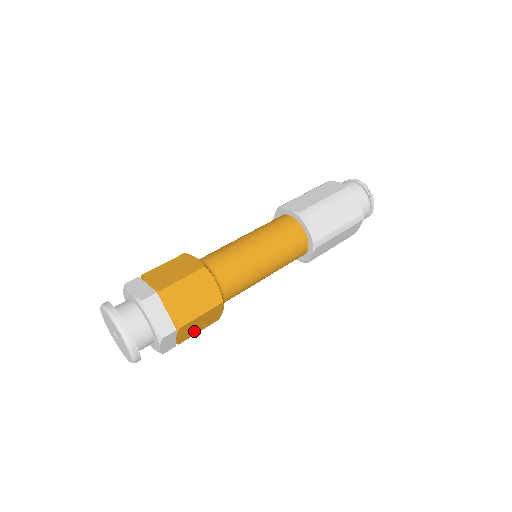
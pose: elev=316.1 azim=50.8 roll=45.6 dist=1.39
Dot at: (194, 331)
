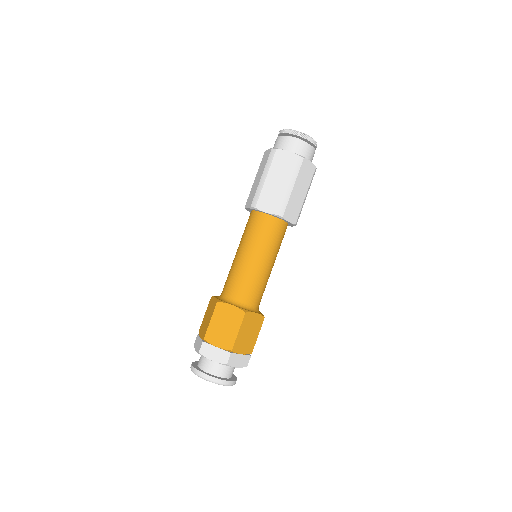
Dot at: (252, 339)
